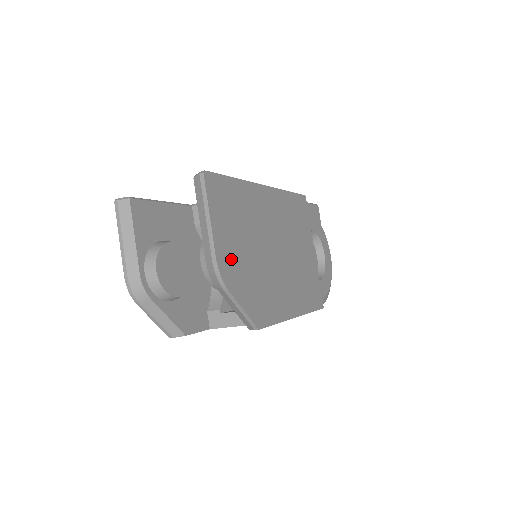
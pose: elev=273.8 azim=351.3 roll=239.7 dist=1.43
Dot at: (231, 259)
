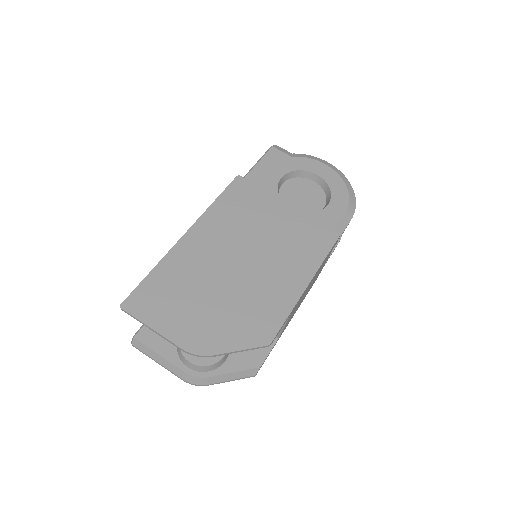
Dot at: (197, 331)
